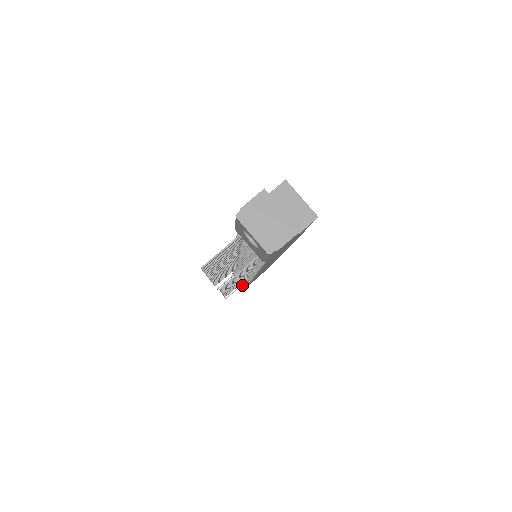
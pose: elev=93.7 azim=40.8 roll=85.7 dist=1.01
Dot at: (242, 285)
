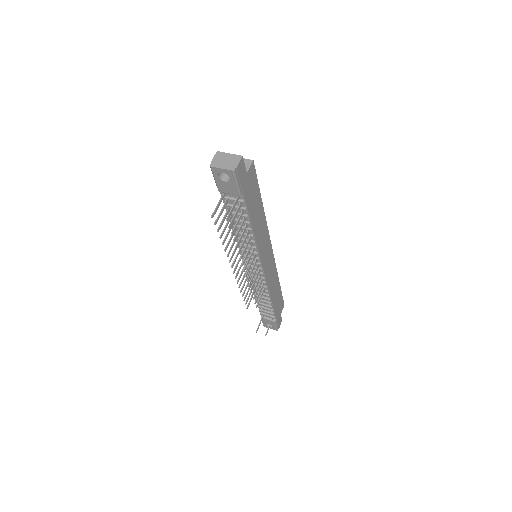
Dot at: (274, 328)
